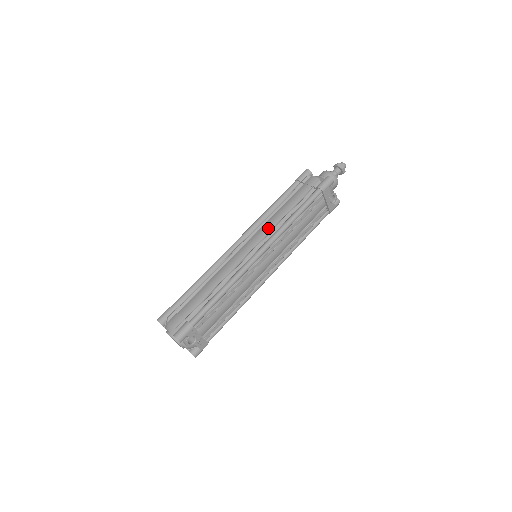
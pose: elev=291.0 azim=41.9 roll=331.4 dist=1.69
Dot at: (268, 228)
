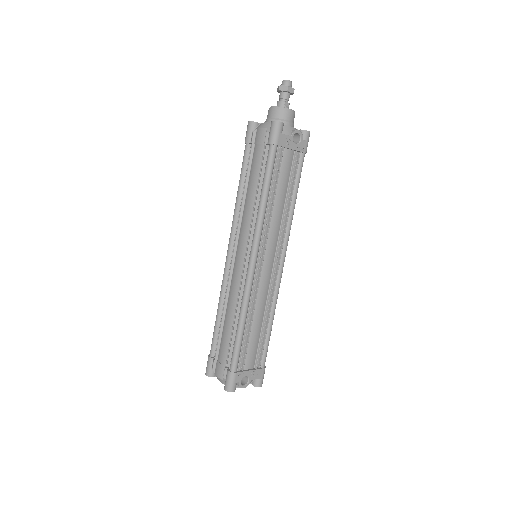
Dot at: (246, 225)
